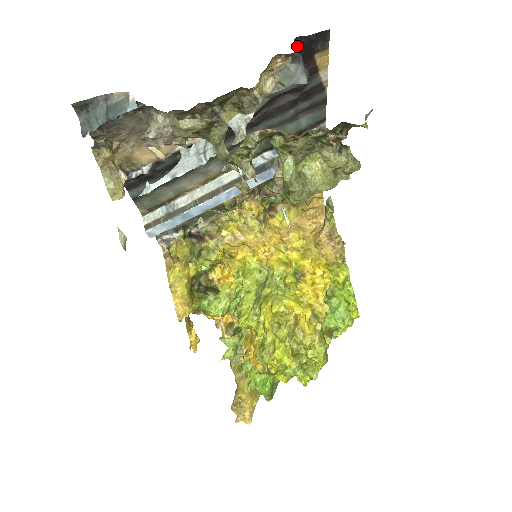
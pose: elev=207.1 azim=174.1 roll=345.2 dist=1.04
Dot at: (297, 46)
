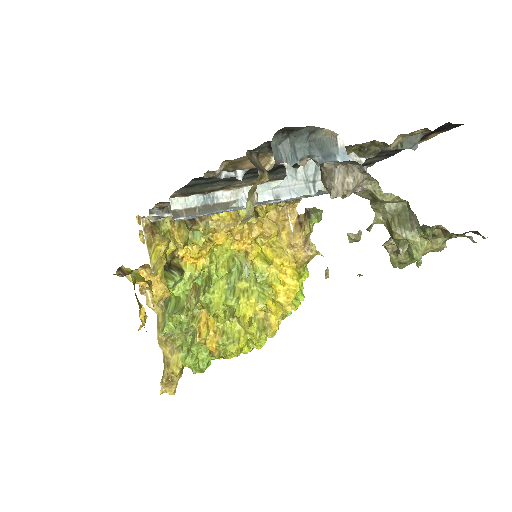
Dot at: (440, 127)
